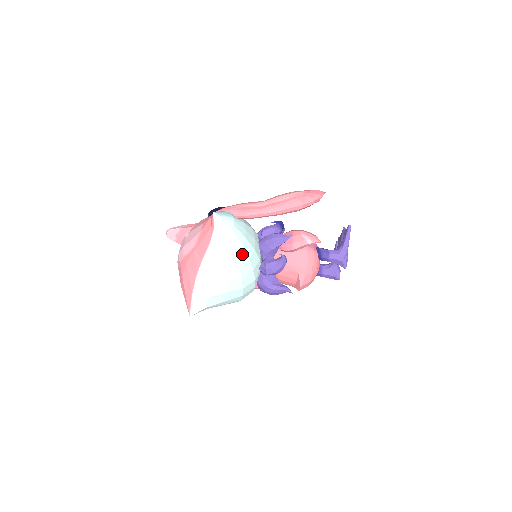
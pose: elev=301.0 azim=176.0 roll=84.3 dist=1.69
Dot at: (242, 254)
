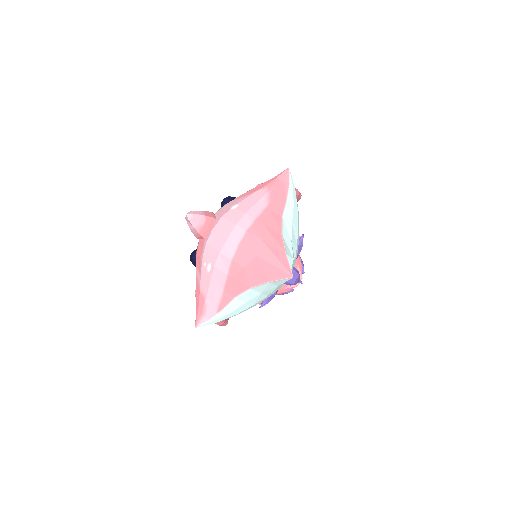
Dot at: occluded
